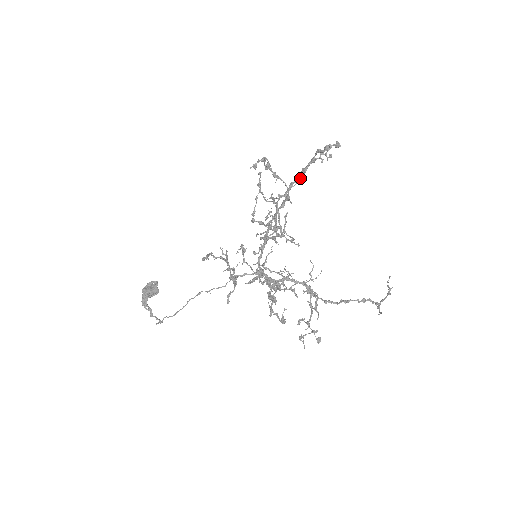
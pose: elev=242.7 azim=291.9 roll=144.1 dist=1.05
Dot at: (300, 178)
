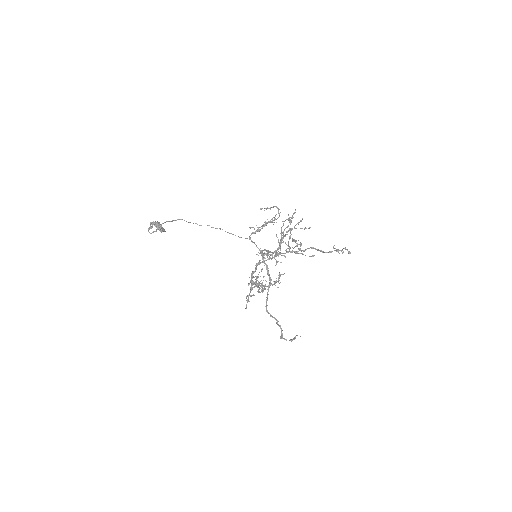
Dot at: (319, 250)
